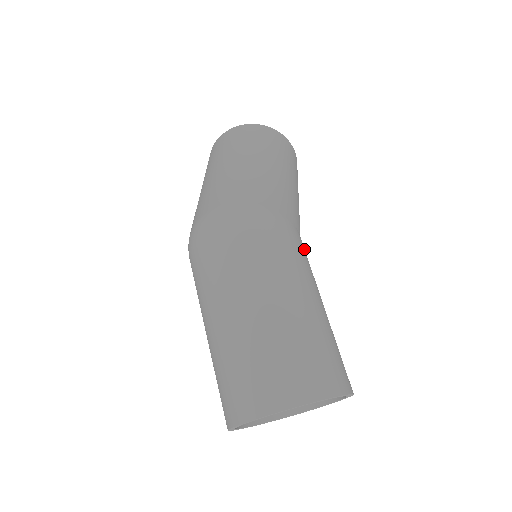
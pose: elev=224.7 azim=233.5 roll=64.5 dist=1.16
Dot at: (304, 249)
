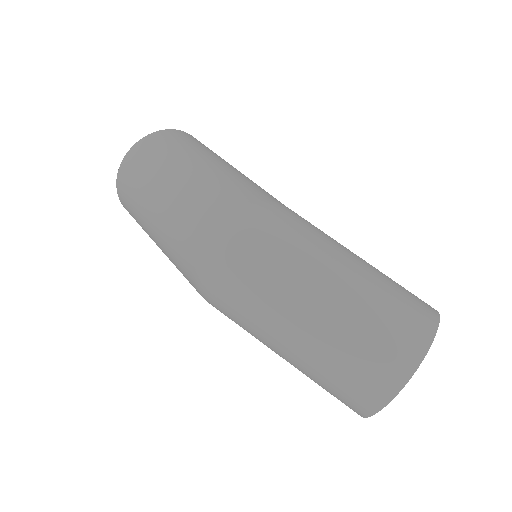
Dot at: occluded
